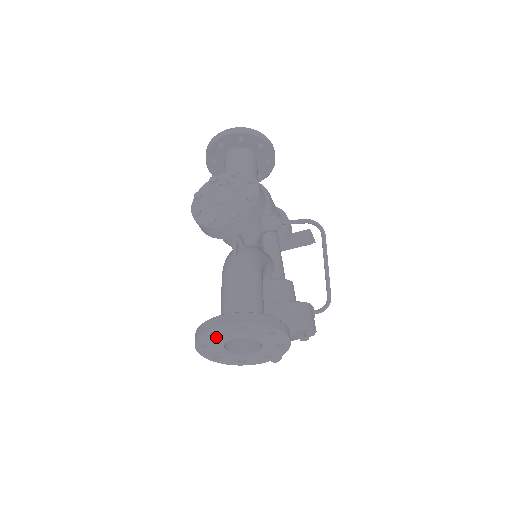
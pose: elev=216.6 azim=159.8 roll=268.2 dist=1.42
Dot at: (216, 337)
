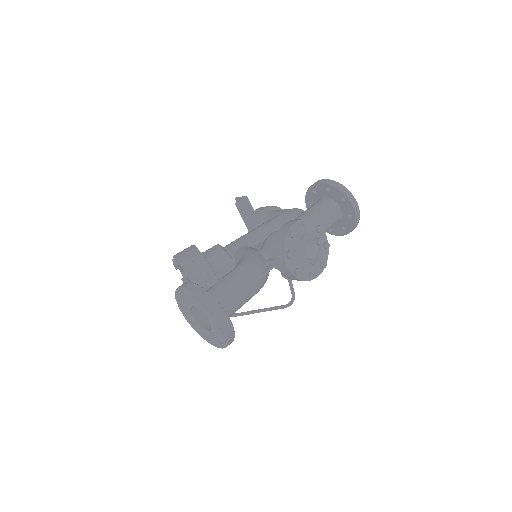
Dot at: (207, 309)
